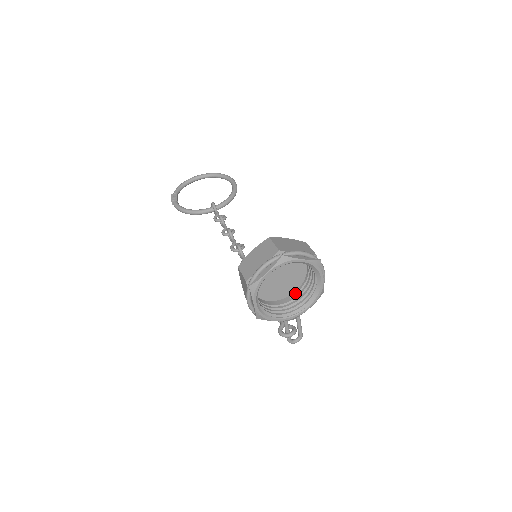
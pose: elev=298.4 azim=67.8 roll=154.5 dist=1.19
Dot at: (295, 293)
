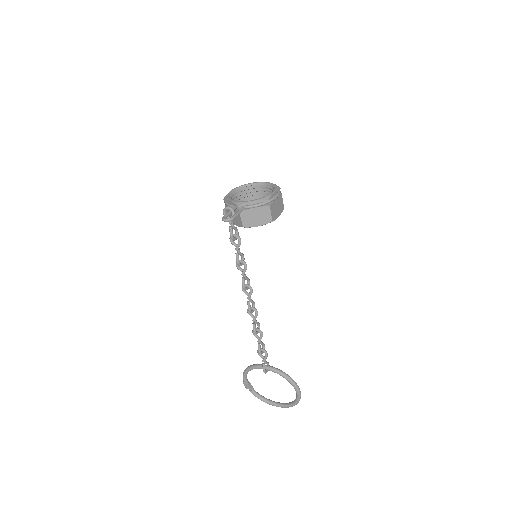
Dot at: (254, 215)
